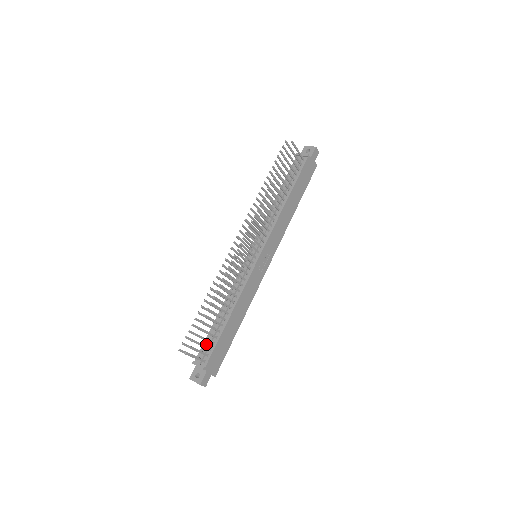
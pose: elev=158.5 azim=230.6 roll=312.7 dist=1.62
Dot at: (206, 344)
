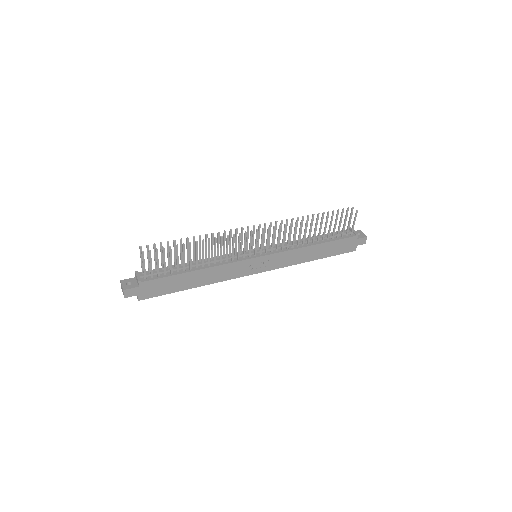
Dot at: (159, 270)
